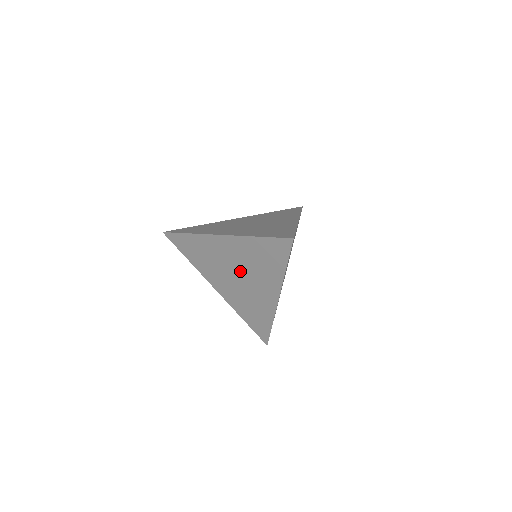
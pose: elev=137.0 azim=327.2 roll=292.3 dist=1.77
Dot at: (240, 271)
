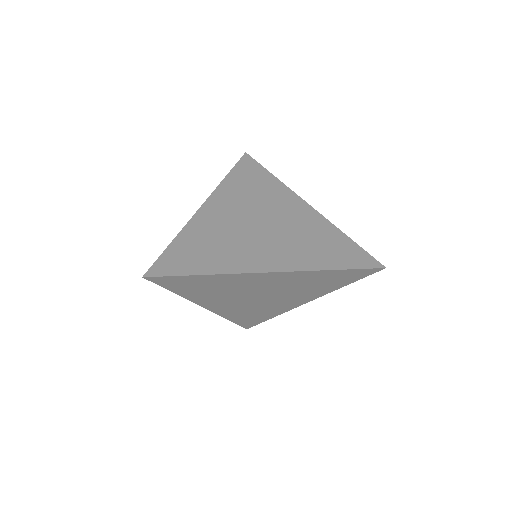
Dot at: (269, 293)
